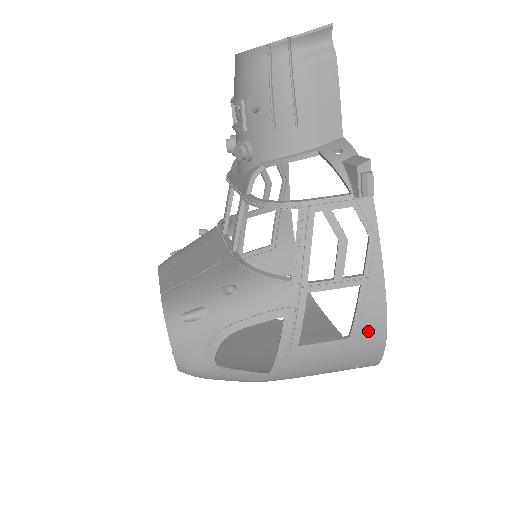
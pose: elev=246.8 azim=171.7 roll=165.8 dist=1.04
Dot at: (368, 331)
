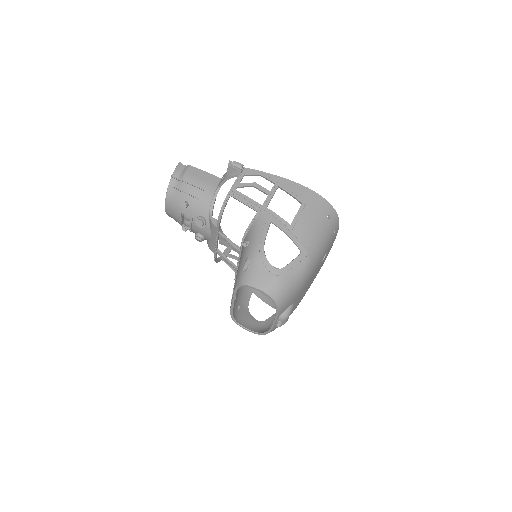
Dot at: (304, 195)
